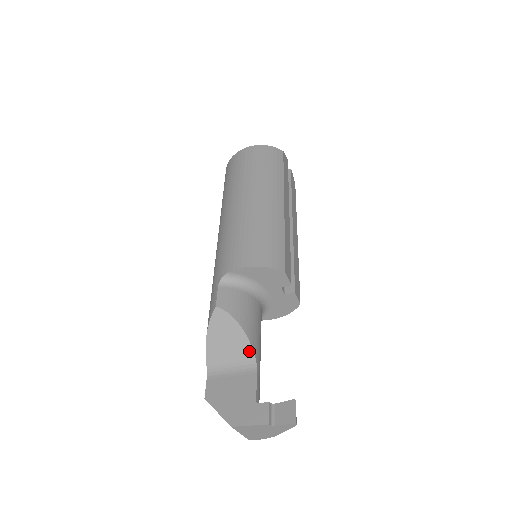
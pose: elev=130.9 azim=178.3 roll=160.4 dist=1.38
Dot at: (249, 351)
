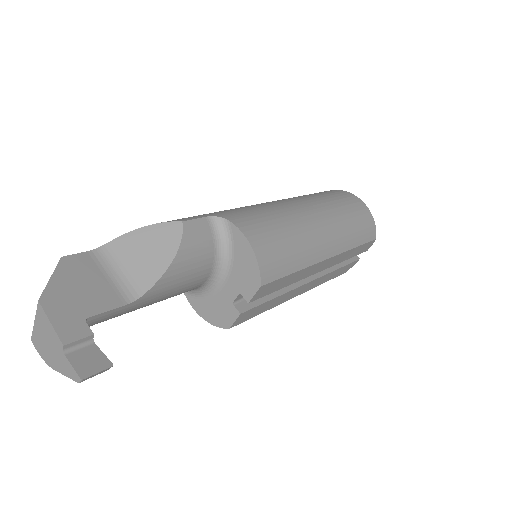
Dot at: (147, 284)
